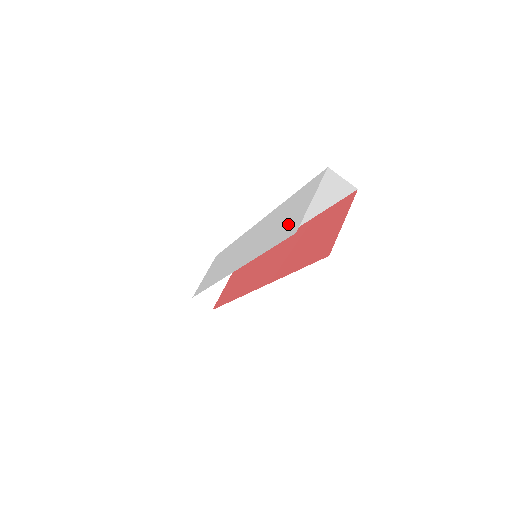
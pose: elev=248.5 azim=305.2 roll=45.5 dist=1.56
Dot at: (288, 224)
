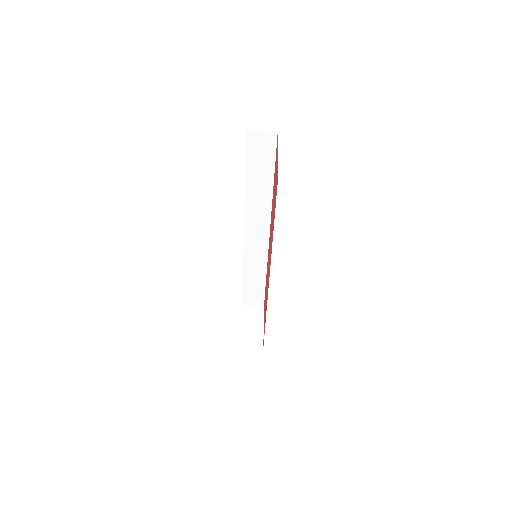
Dot at: occluded
